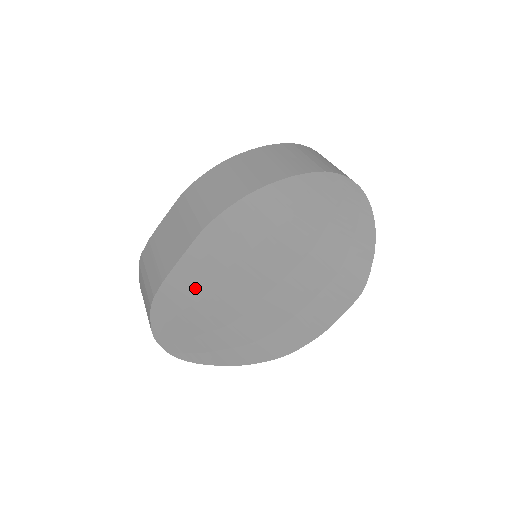
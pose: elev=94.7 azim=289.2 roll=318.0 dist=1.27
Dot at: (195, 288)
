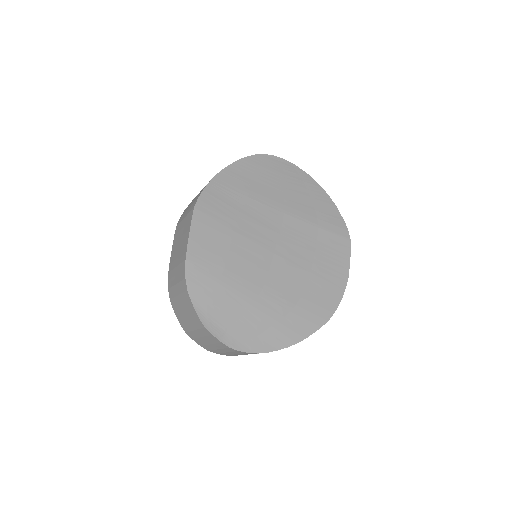
Dot at: (213, 260)
